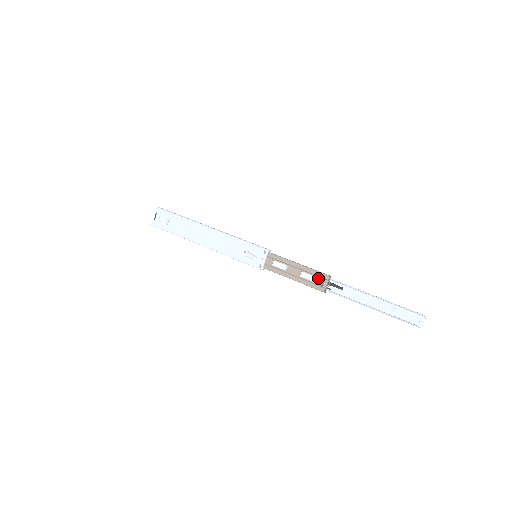
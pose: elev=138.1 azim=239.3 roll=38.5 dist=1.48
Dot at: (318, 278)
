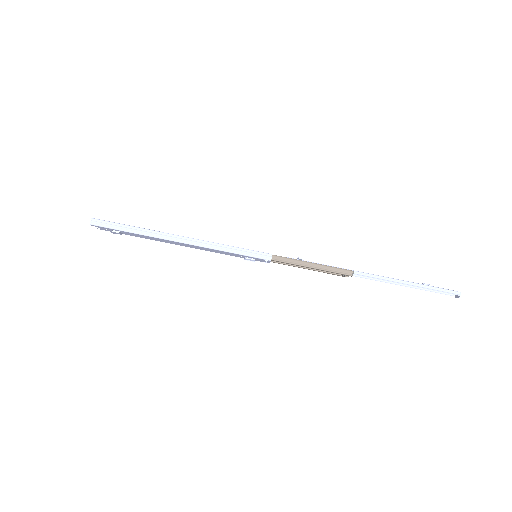
Dot at: (338, 273)
